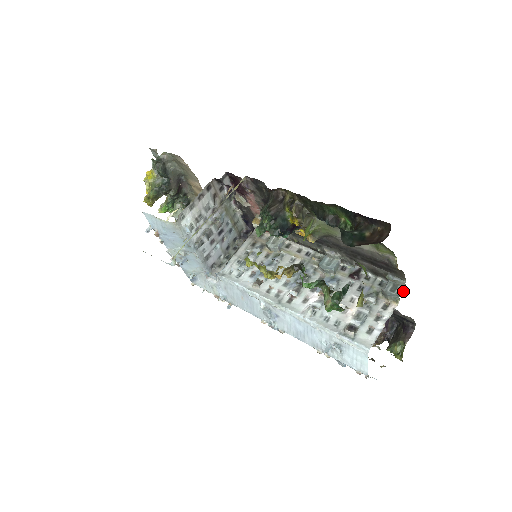
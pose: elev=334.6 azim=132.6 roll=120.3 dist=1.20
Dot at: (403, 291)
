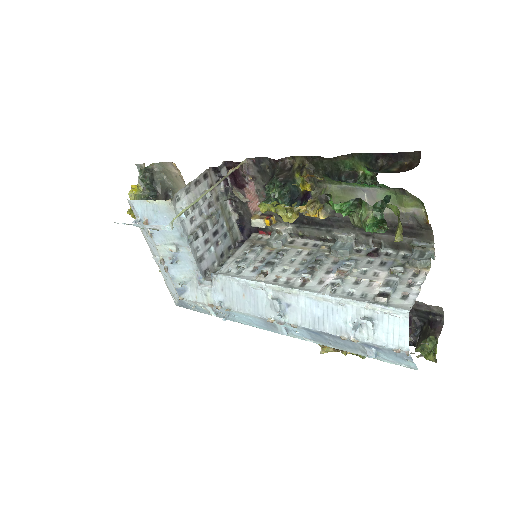
Dot at: (432, 256)
